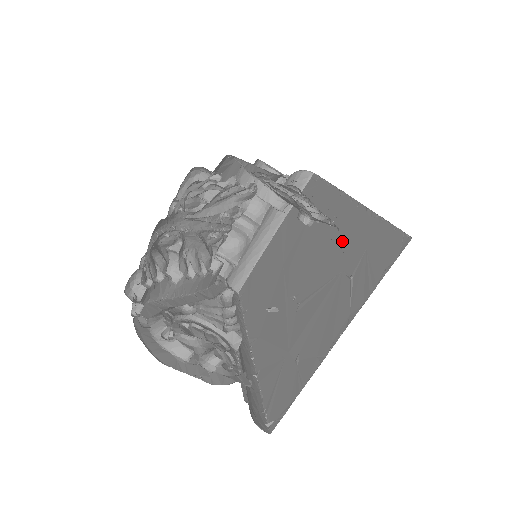
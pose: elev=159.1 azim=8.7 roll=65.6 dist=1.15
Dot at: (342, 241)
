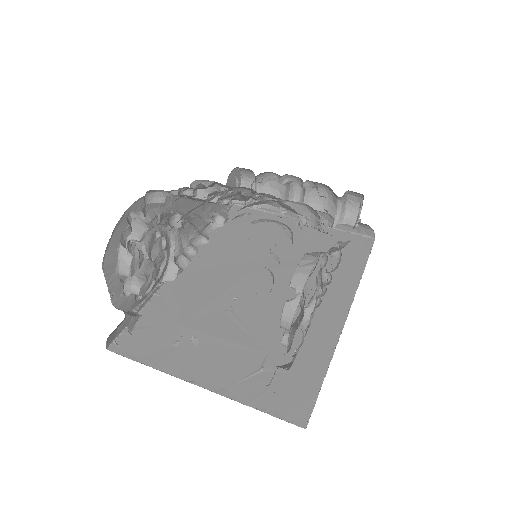
Dot at: (299, 333)
